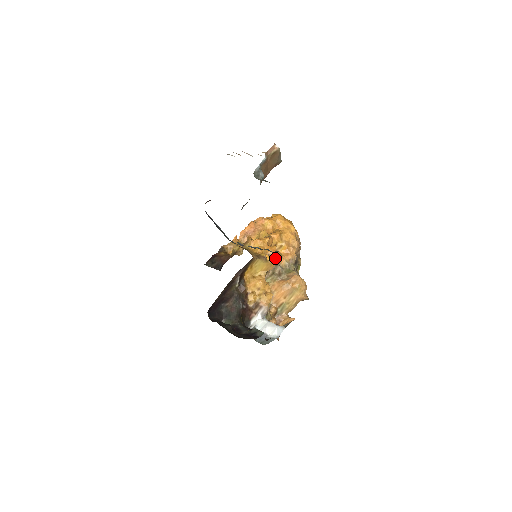
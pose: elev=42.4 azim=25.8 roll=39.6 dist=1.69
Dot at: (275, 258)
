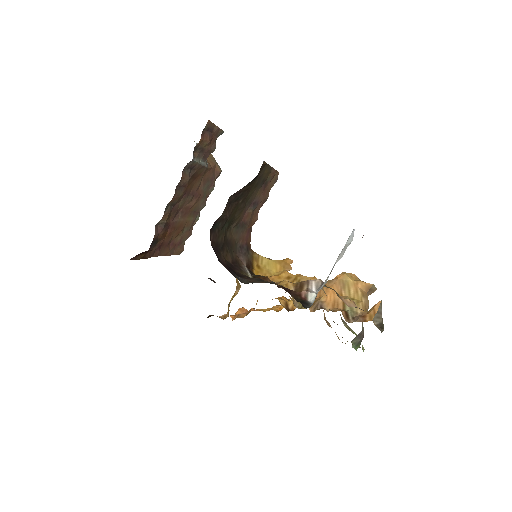
Dot at: occluded
